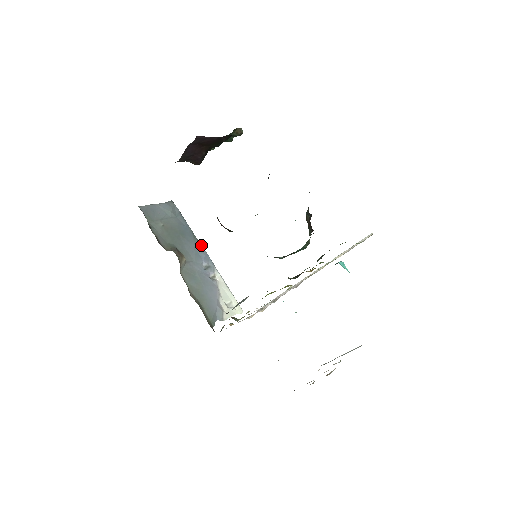
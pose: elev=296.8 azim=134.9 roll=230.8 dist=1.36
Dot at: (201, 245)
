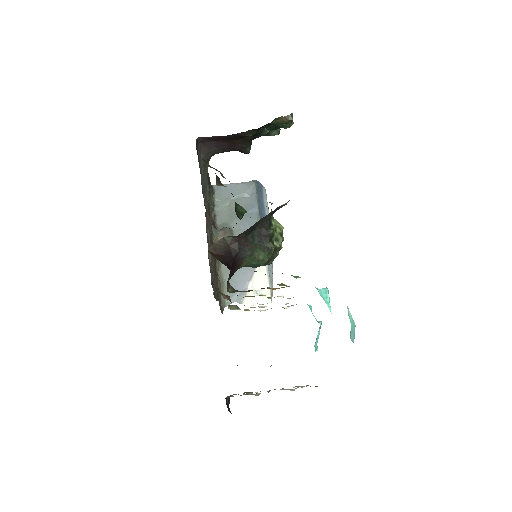
Dot at: occluded
